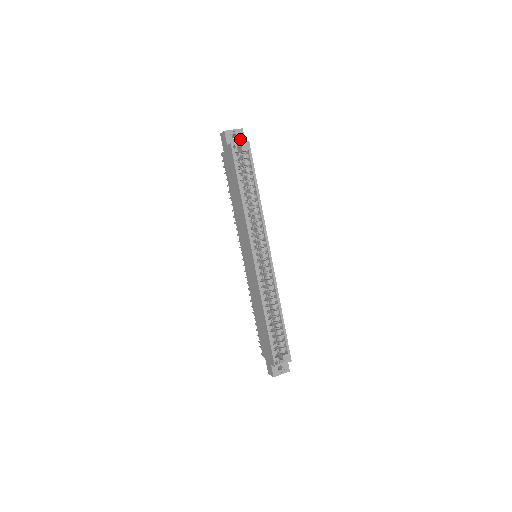
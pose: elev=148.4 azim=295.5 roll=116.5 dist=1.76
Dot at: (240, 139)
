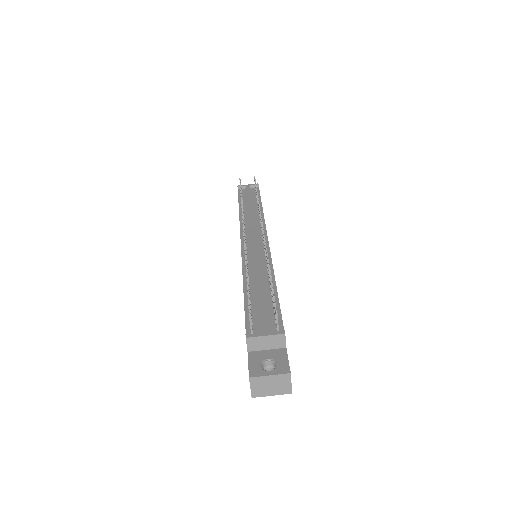
Dot at: occluded
